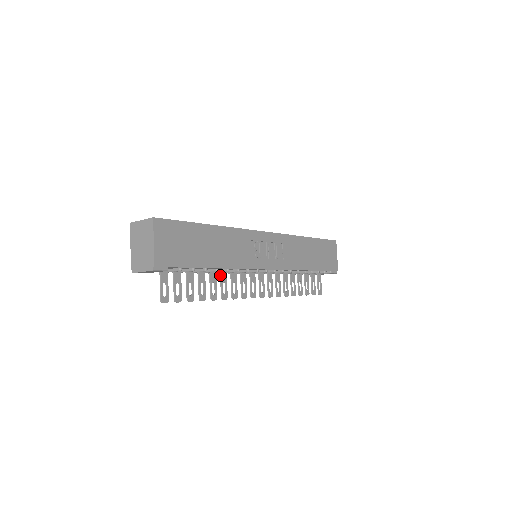
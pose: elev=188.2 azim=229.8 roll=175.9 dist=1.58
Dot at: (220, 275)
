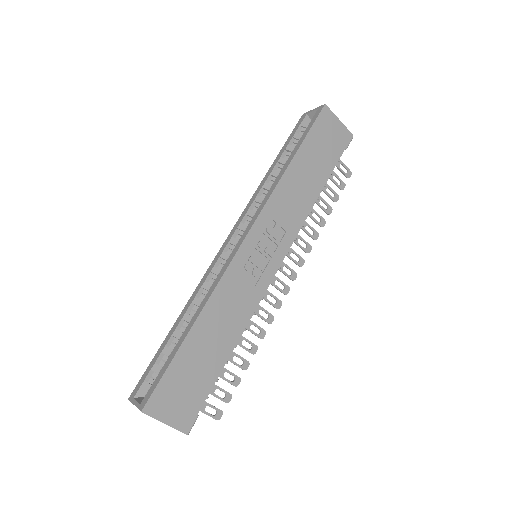
Dot at: occluded
